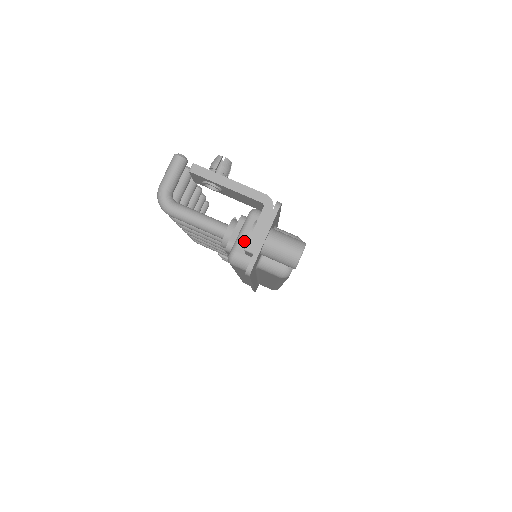
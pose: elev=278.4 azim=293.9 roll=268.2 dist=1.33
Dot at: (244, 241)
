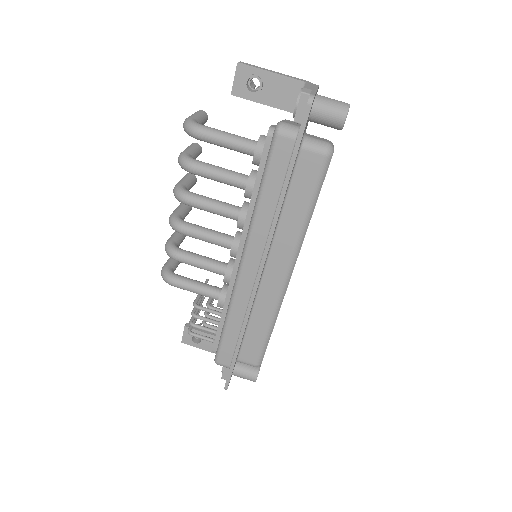
Dot at: (287, 122)
